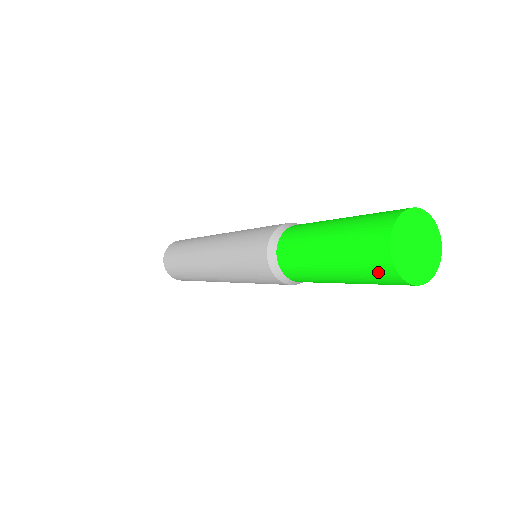
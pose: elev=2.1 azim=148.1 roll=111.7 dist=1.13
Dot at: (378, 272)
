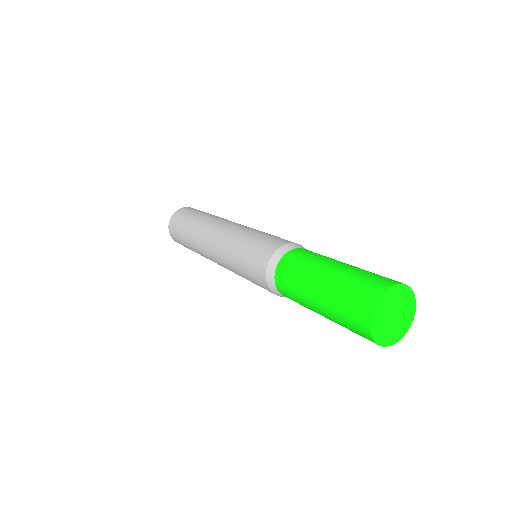
Dot at: occluded
